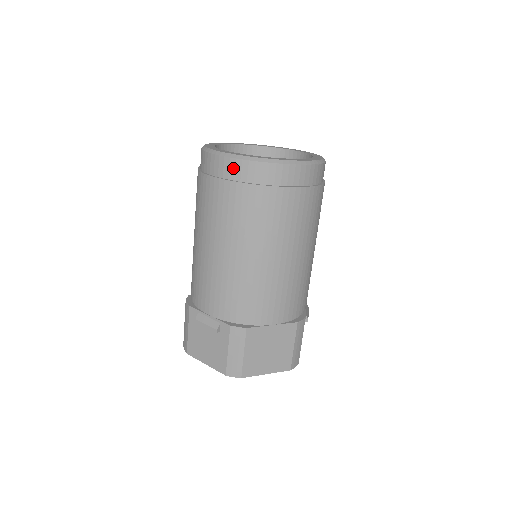
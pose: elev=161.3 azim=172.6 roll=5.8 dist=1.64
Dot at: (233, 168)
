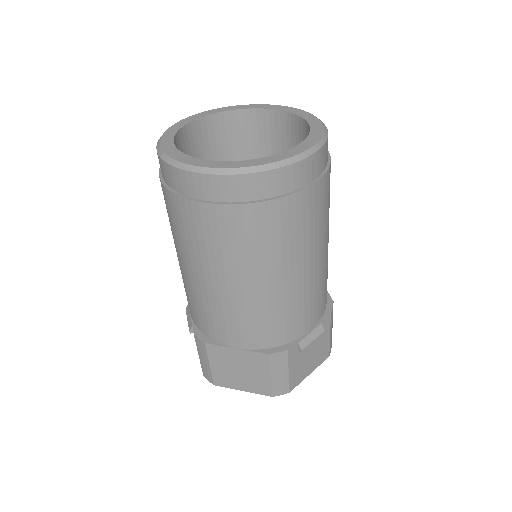
Dot at: (162, 168)
